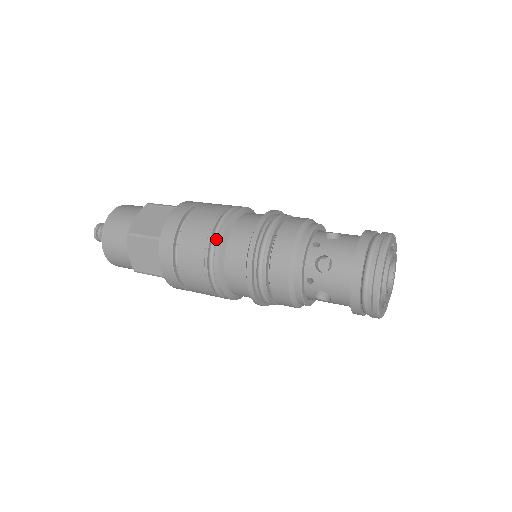
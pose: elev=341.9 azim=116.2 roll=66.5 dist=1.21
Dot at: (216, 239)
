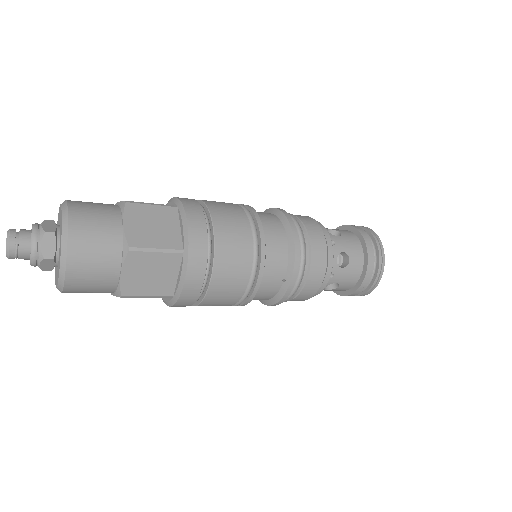
Dot at: (245, 207)
